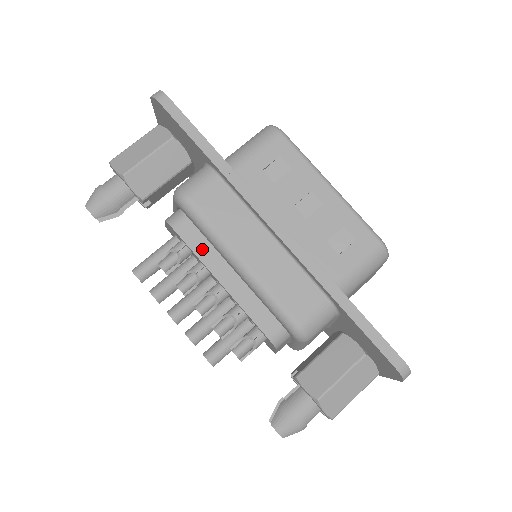
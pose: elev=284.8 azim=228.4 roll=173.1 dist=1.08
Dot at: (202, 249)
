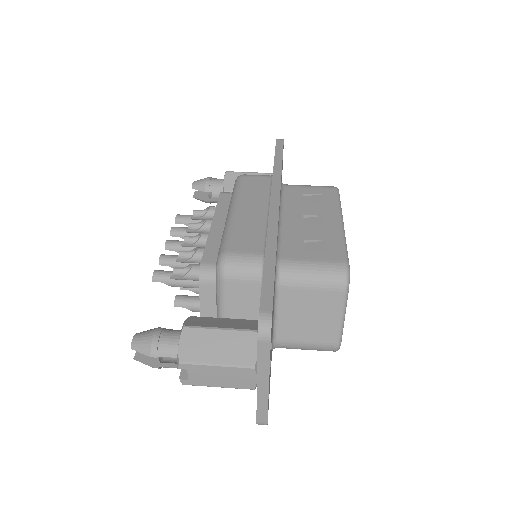
Dot at: (223, 208)
